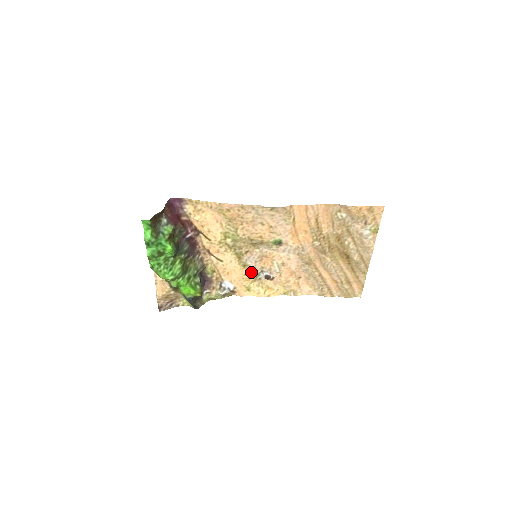
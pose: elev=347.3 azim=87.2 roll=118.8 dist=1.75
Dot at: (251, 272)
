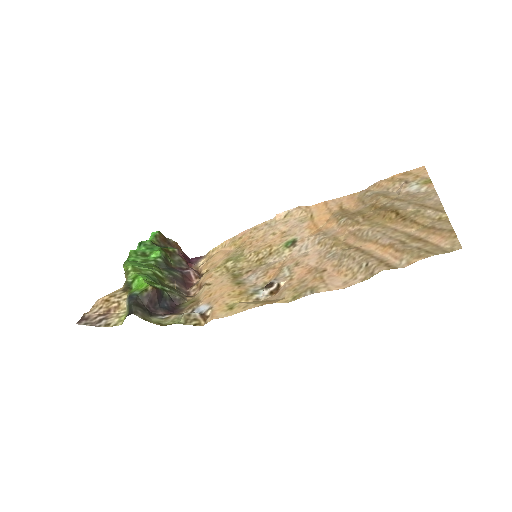
Dot at: (246, 289)
